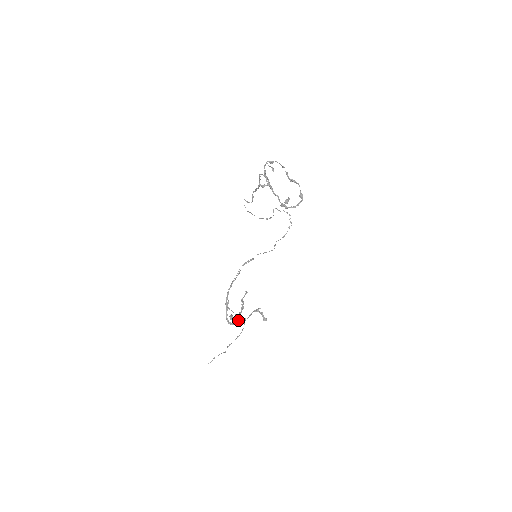
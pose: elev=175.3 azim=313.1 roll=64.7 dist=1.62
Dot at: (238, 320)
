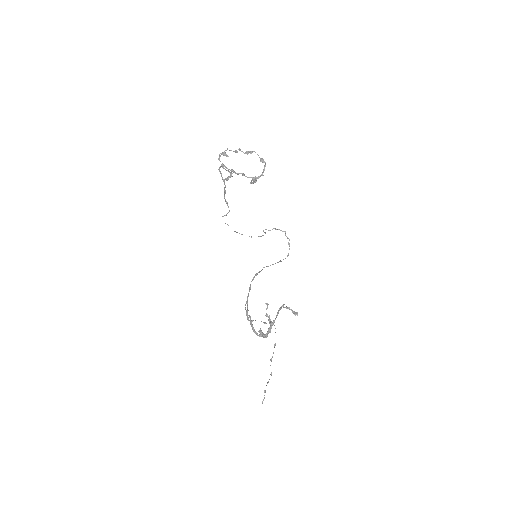
Dot at: occluded
